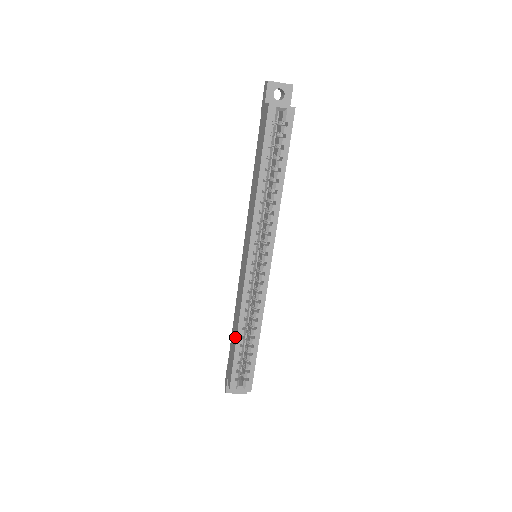
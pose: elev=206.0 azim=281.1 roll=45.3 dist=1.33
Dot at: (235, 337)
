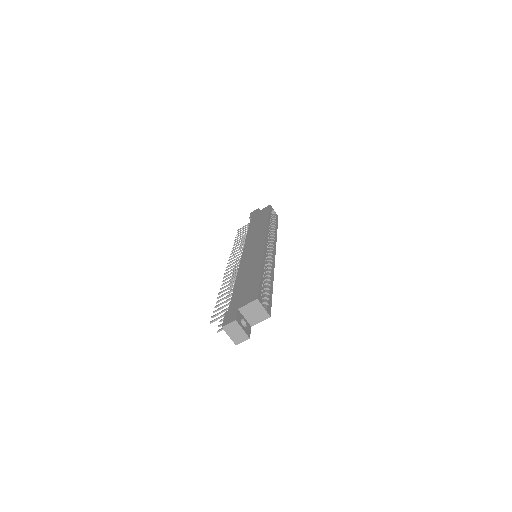
Dot at: (256, 273)
